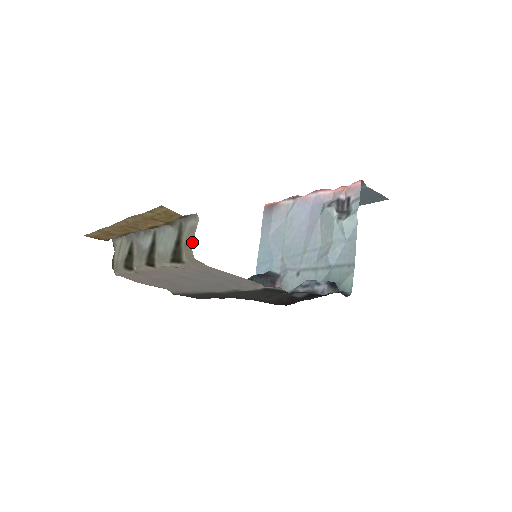
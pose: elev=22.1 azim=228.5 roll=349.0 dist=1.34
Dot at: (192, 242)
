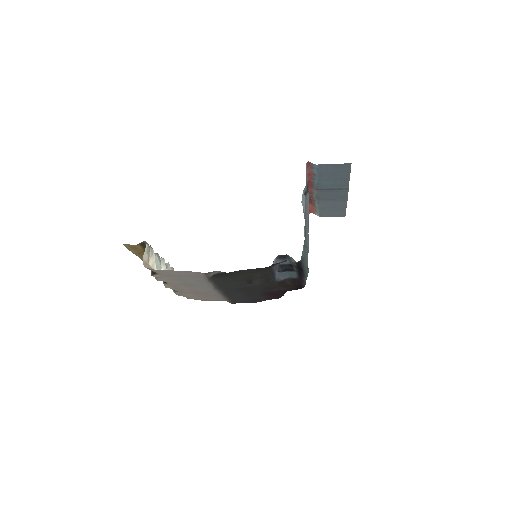
Dot at: (143, 258)
